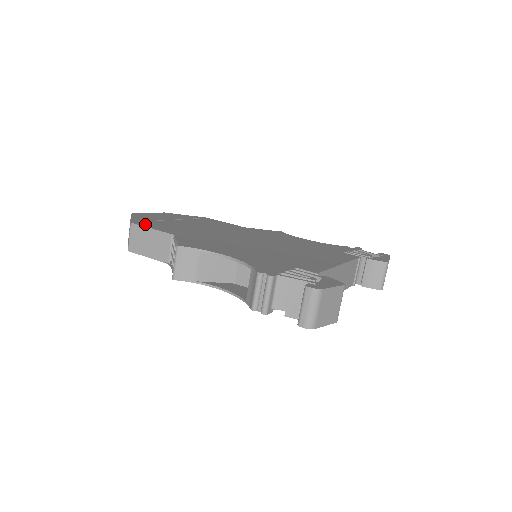
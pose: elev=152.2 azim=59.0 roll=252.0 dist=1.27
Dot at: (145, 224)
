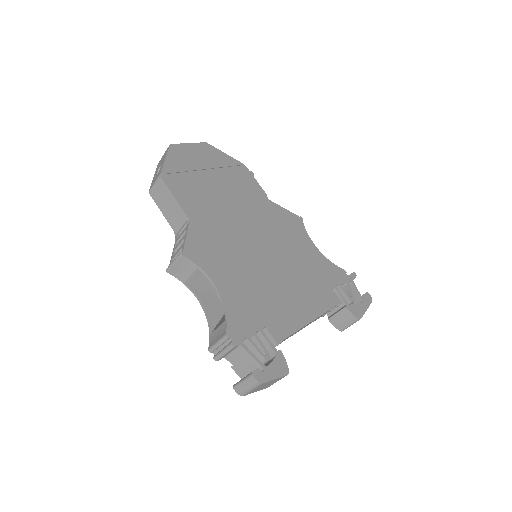
Dot at: (172, 183)
